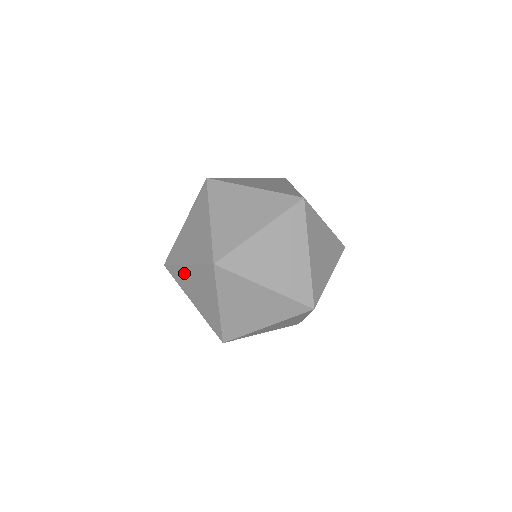
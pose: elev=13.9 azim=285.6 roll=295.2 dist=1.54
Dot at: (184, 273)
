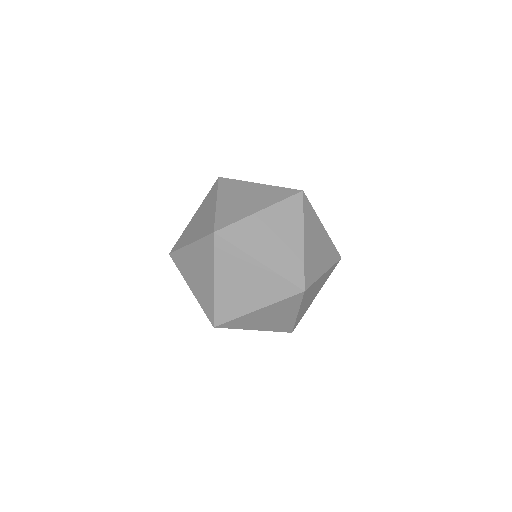
Dot at: occluded
